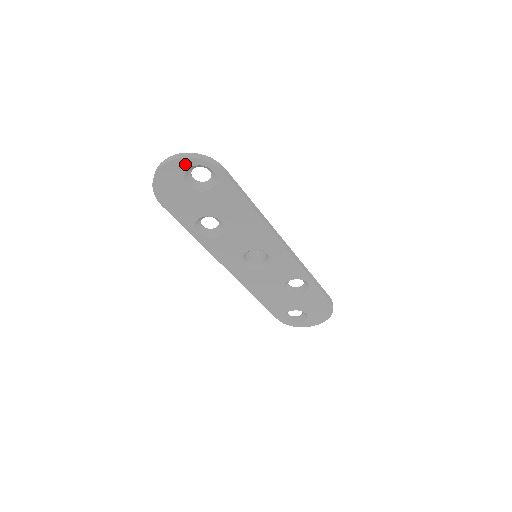
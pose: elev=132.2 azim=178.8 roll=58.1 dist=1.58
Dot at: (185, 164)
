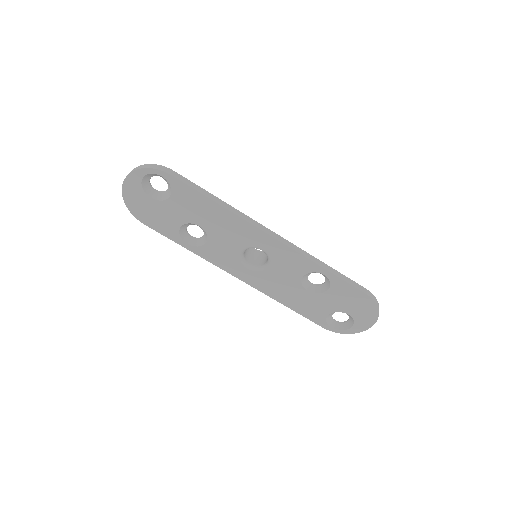
Dot at: (137, 177)
